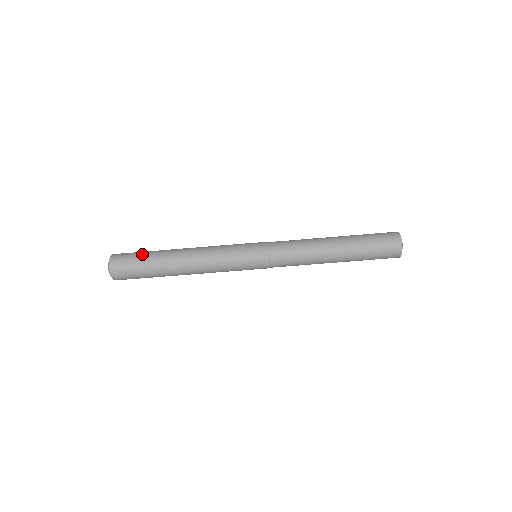
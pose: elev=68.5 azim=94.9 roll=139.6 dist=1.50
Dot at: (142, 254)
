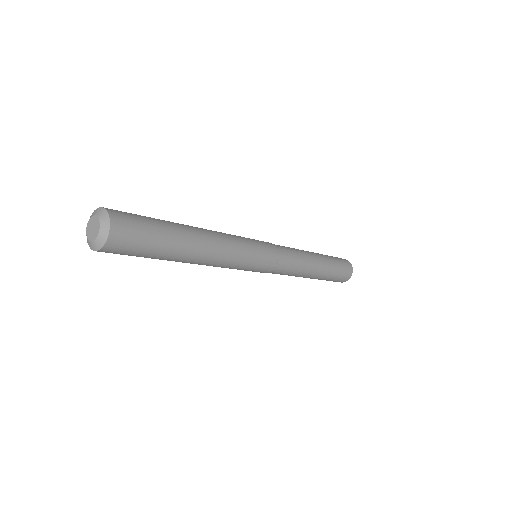
Dot at: (153, 248)
